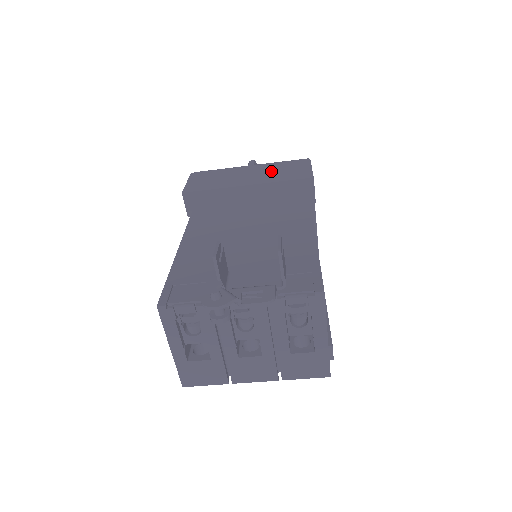
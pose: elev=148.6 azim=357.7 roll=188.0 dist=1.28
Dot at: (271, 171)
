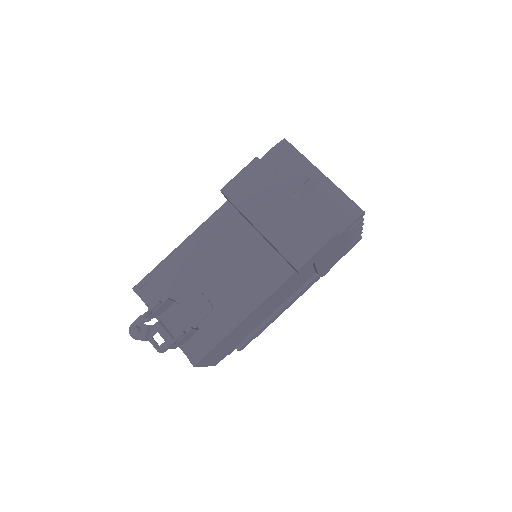
Dot at: (291, 225)
